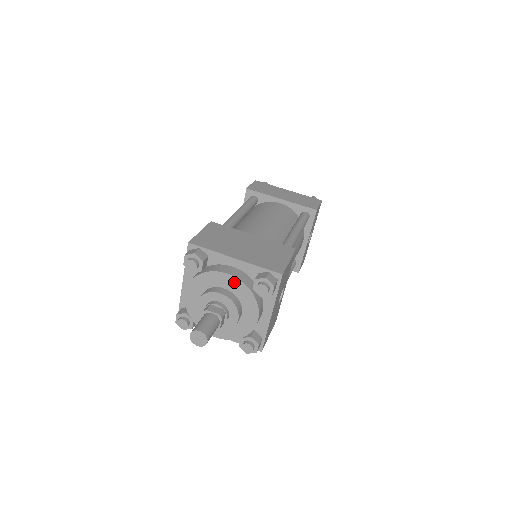
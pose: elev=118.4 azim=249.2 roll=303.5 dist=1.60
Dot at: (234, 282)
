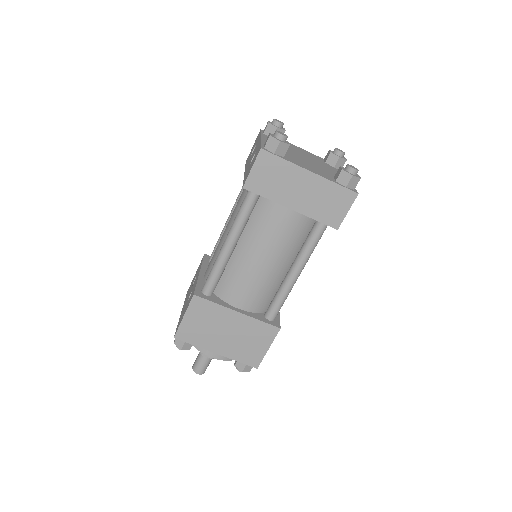
Dot at: (219, 357)
